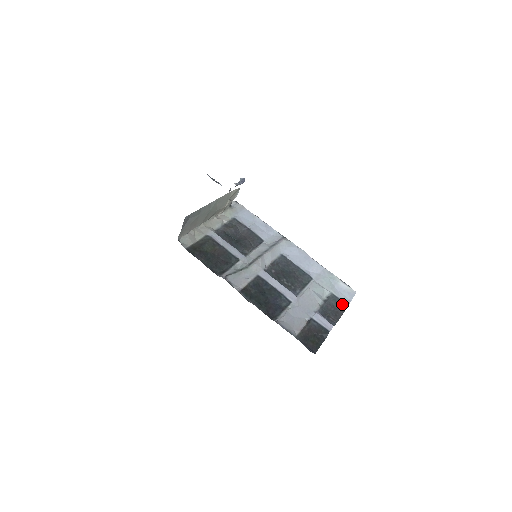
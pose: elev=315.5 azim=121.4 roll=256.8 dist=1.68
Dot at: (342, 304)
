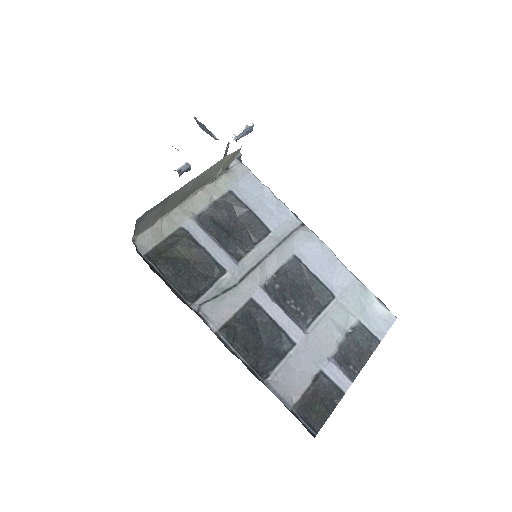
Dot at: (372, 340)
